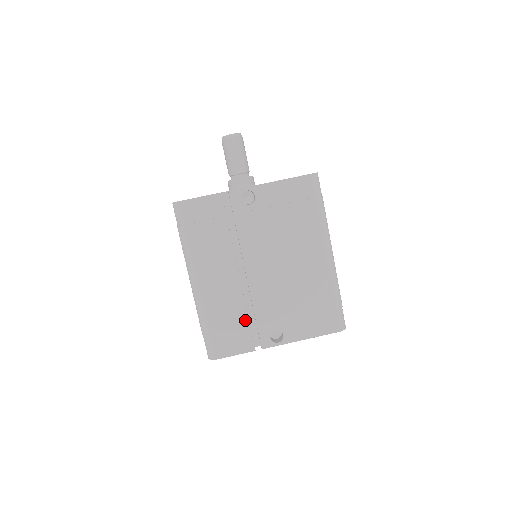
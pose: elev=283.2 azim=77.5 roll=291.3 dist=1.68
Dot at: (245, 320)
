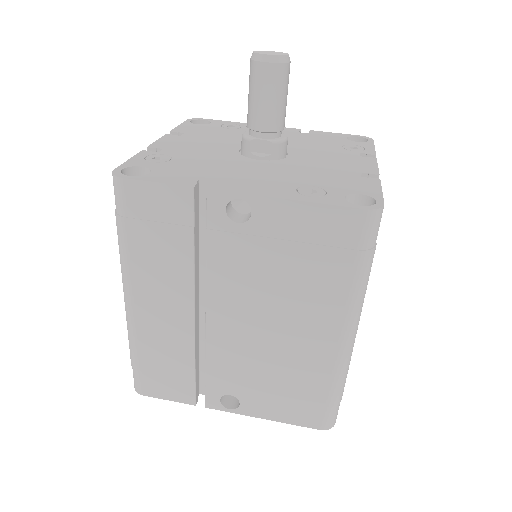
Dot at: (190, 369)
